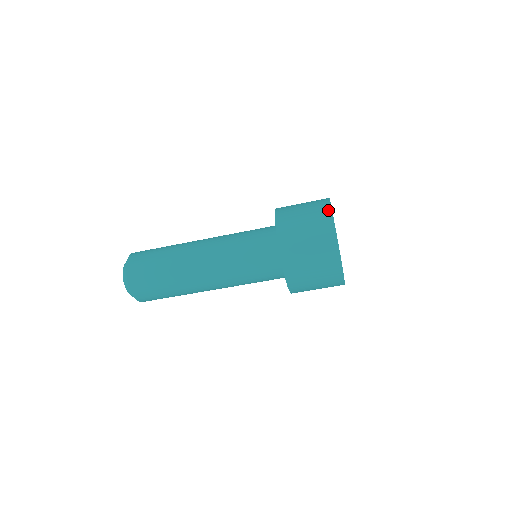
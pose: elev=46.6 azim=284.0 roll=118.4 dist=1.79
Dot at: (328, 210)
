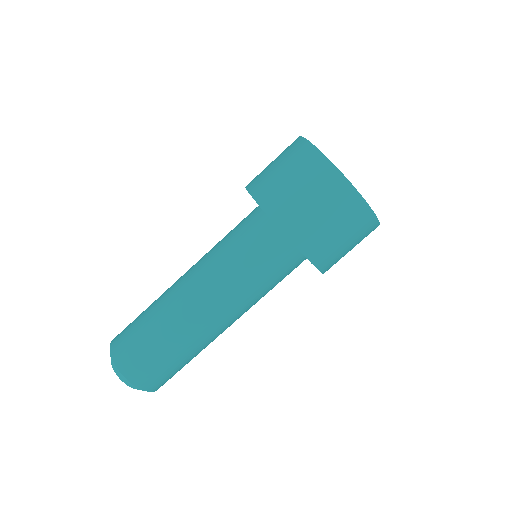
Dot at: (314, 153)
